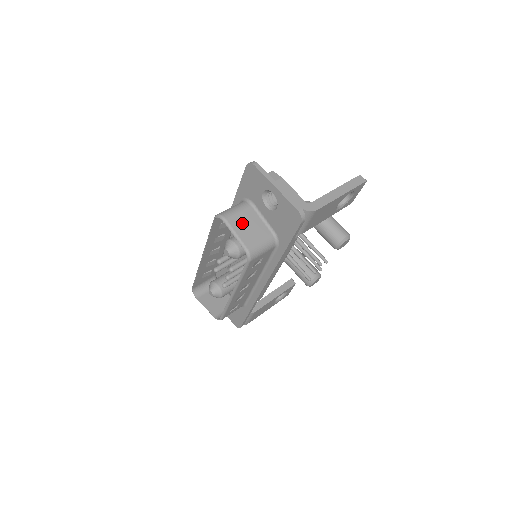
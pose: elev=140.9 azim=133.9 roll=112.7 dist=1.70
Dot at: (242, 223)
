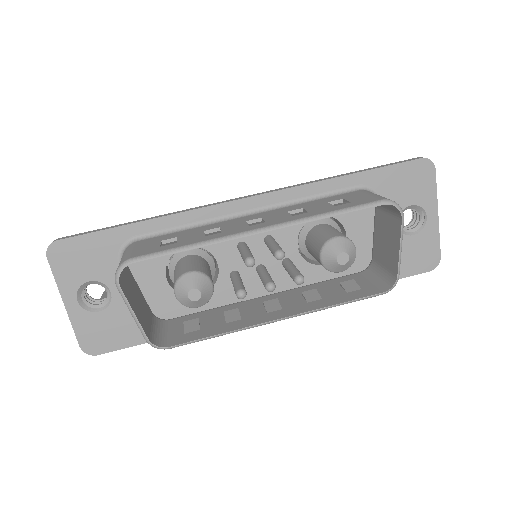
Dot at: occluded
